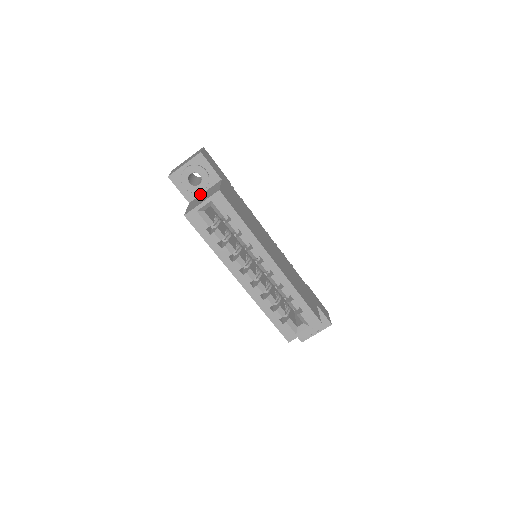
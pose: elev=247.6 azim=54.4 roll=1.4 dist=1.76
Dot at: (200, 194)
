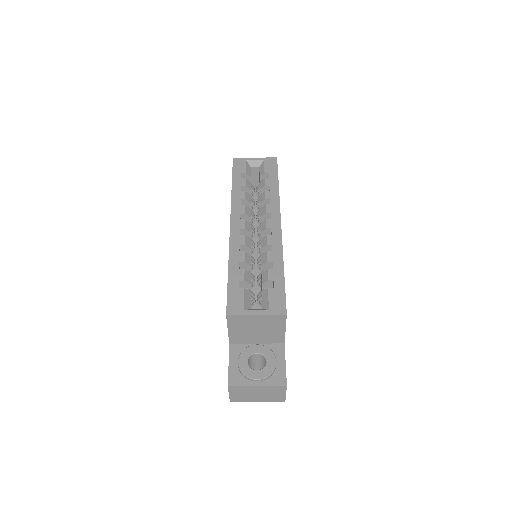
Dot at: occluded
